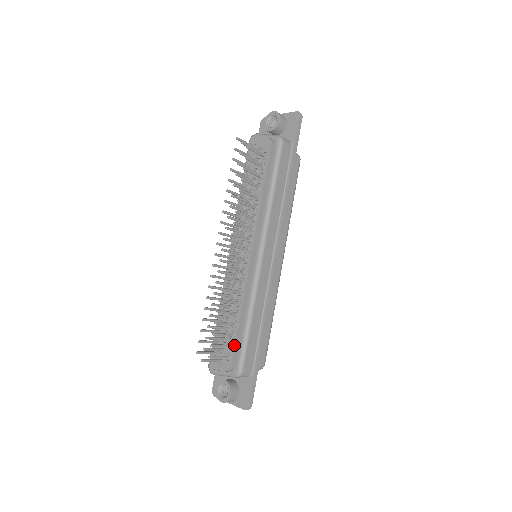
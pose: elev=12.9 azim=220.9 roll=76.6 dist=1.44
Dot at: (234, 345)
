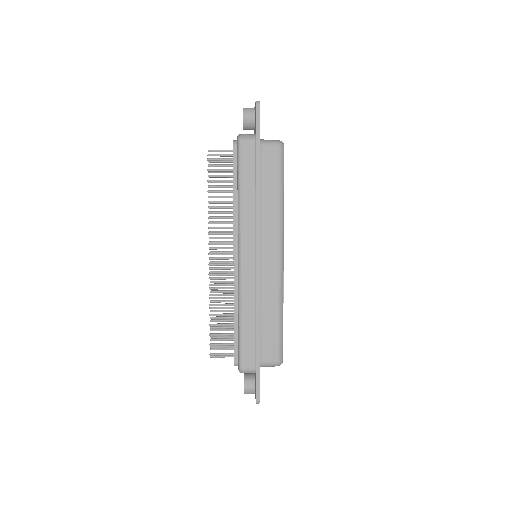
Dot at: (234, 344)
